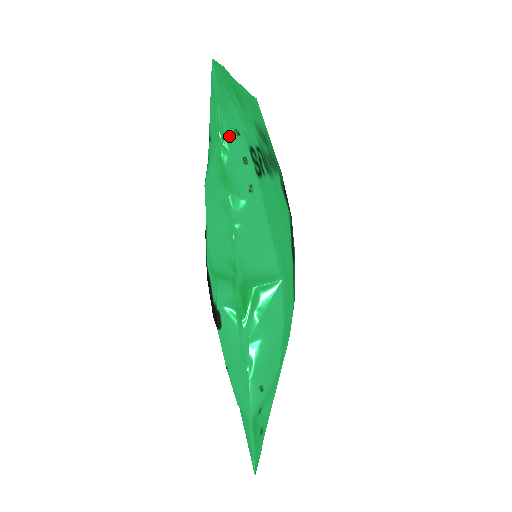
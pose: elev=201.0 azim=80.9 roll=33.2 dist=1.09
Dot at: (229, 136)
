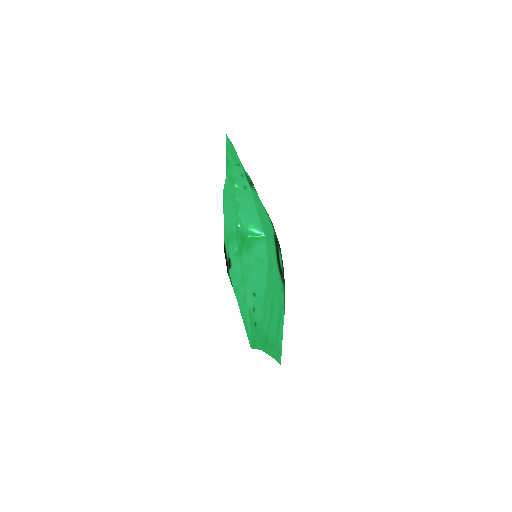
Dot at: (234, 165)
